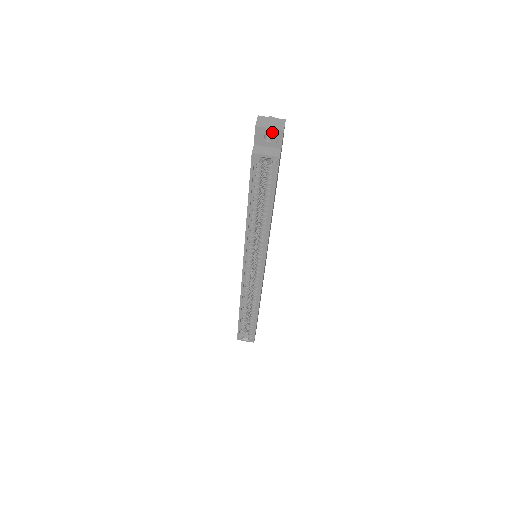
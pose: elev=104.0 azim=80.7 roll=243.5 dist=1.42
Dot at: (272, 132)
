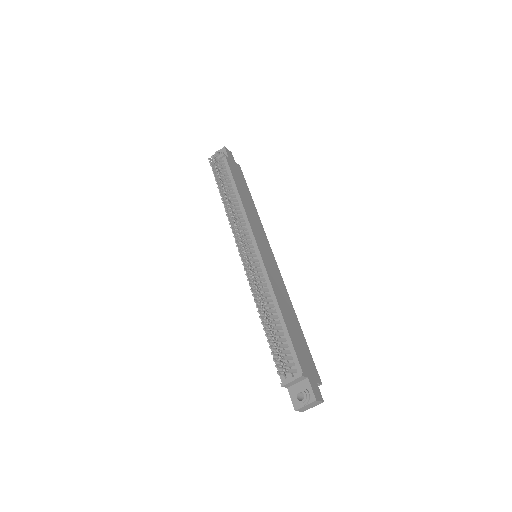
Dot at: (315, 404)
